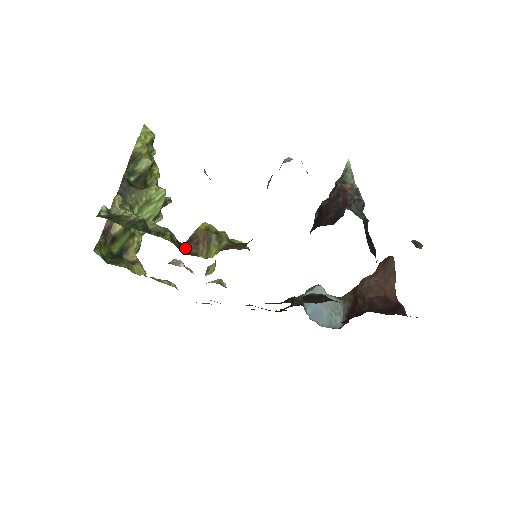
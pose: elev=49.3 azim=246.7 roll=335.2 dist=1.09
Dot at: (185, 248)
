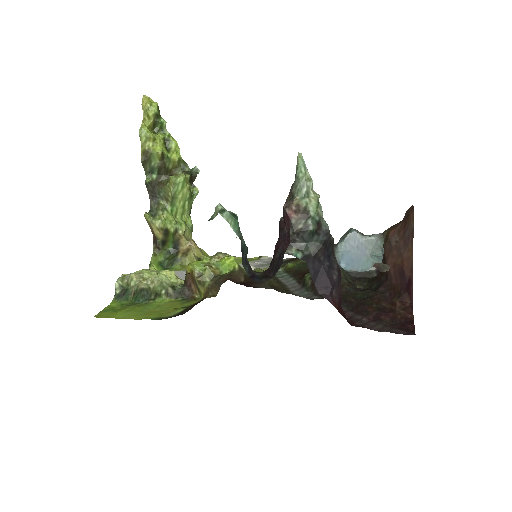
Dot at: (183, 292)
